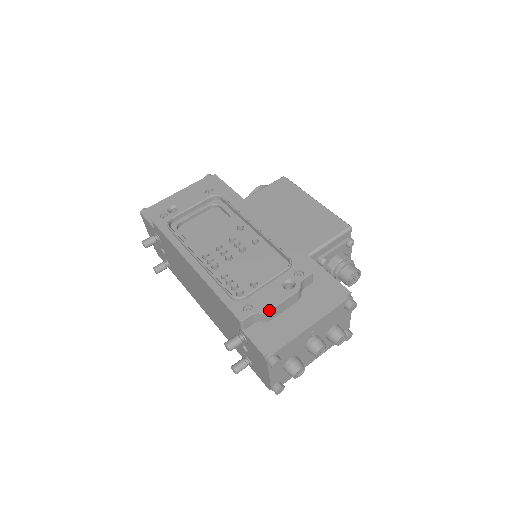
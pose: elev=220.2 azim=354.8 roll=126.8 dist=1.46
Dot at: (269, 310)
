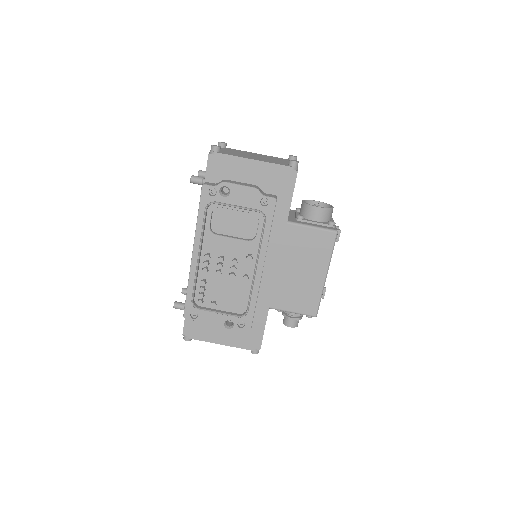
Dot at: occluded
